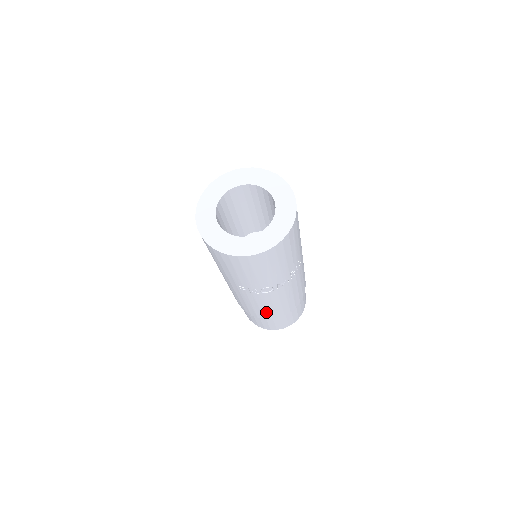
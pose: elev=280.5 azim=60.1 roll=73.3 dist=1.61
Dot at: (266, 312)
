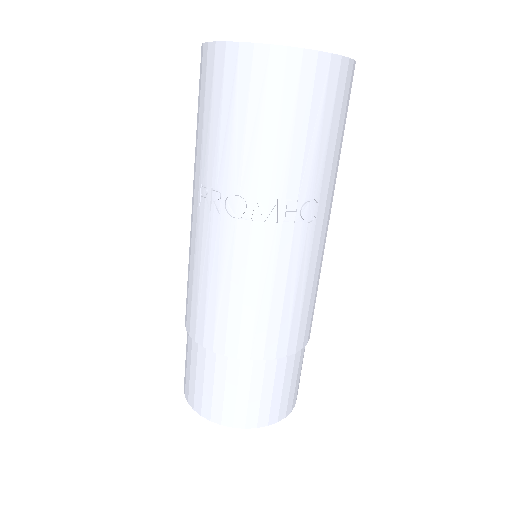
Dot at: (213, 312)
